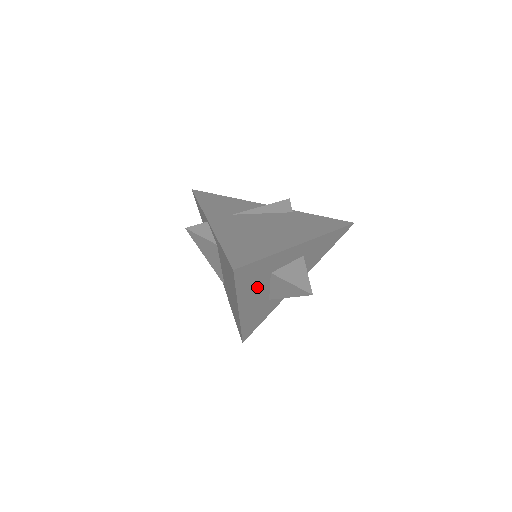
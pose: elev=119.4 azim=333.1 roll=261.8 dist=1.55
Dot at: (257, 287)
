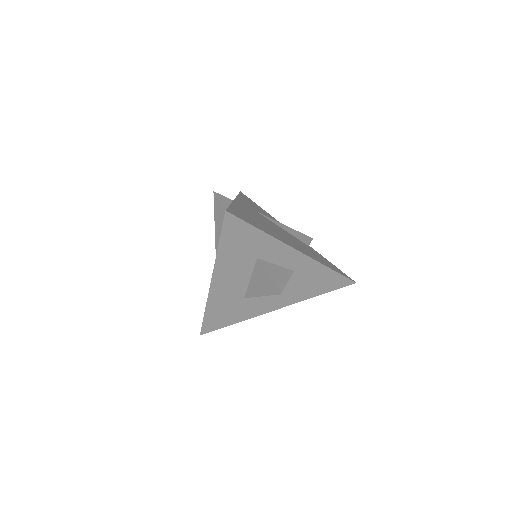
Dot at: (239, 264)
